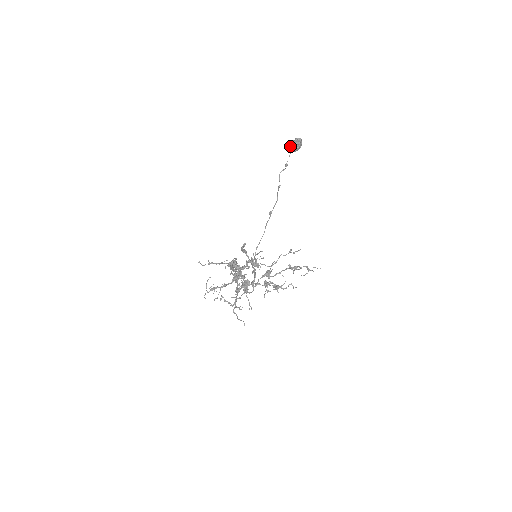
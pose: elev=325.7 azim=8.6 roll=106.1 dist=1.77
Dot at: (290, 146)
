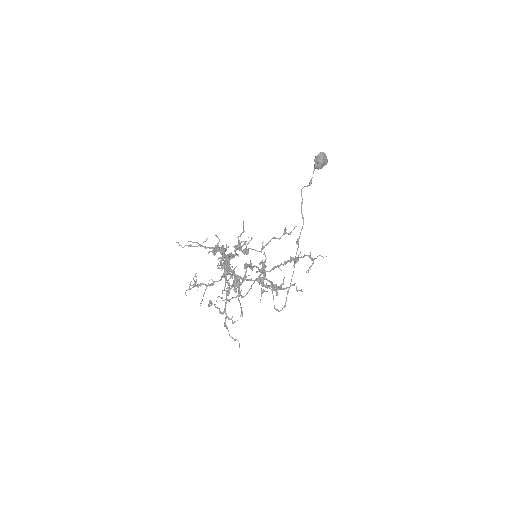
Dot at: occluded
